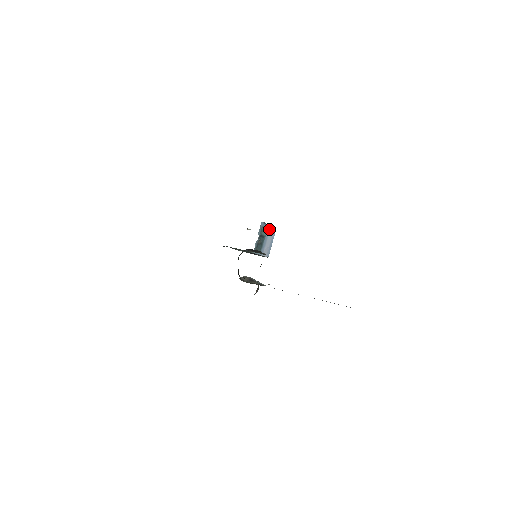
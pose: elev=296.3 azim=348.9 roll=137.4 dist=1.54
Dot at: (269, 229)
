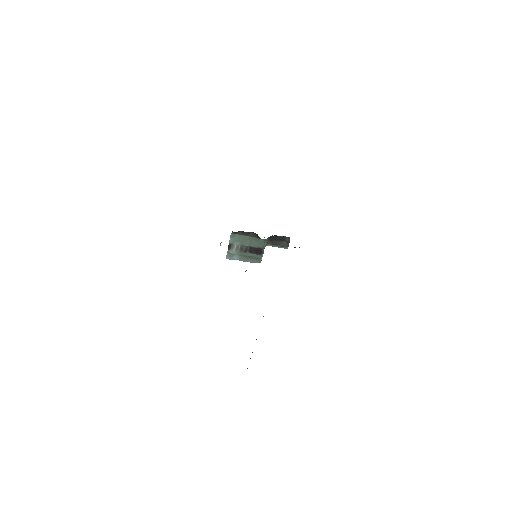
Dot at: occluded
